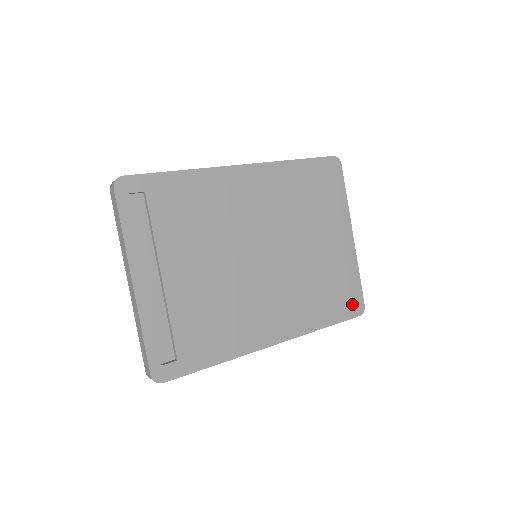
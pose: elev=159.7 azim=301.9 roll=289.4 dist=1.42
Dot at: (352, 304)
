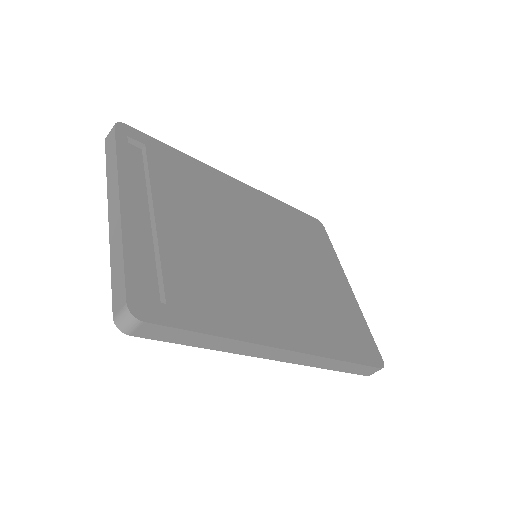
Dot at: (369, 351)
